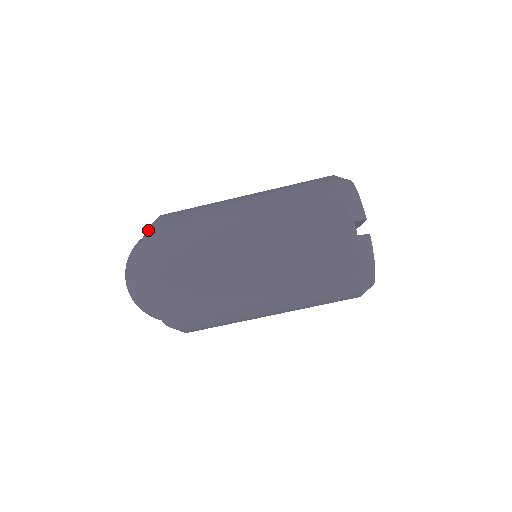
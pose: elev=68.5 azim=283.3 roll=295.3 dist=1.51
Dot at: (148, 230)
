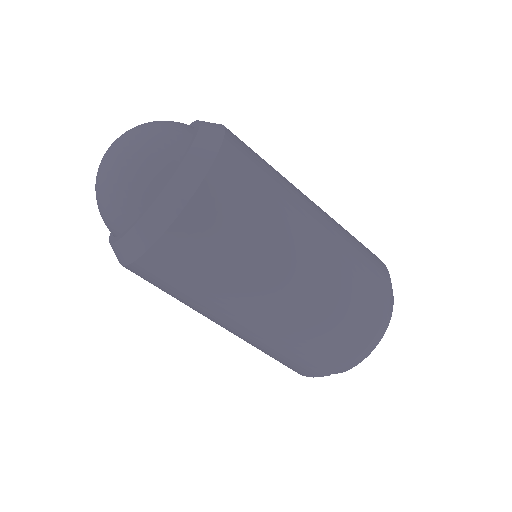
Dot at: (174, 193)
